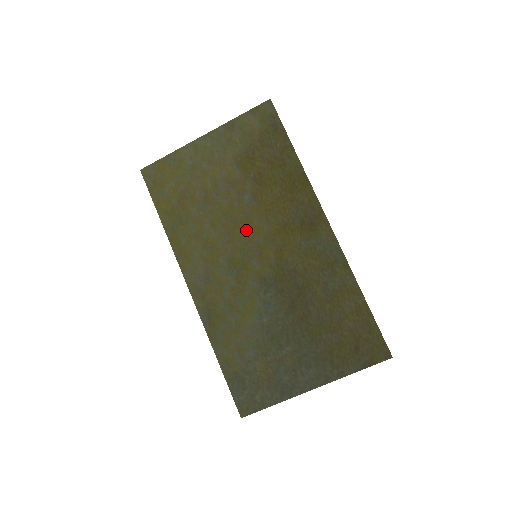
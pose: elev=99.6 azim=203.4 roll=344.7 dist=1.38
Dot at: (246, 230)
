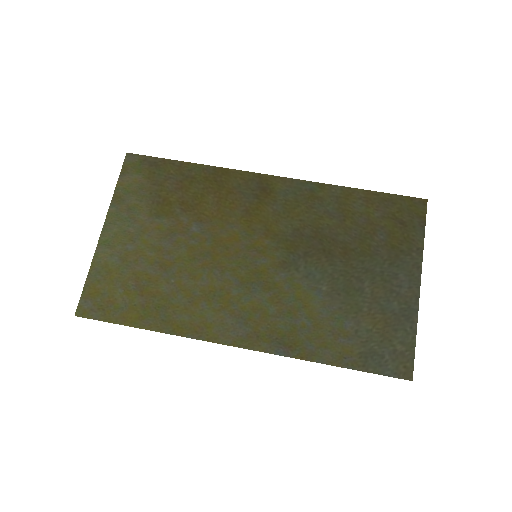
Dot at: (224, 249)
